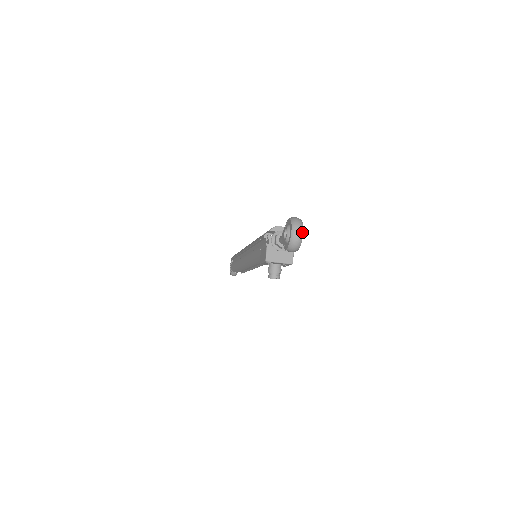
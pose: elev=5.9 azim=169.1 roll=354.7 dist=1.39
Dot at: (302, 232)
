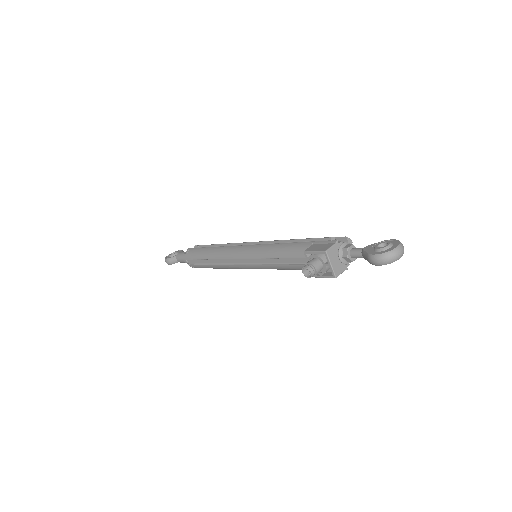
Dot at: occluded
